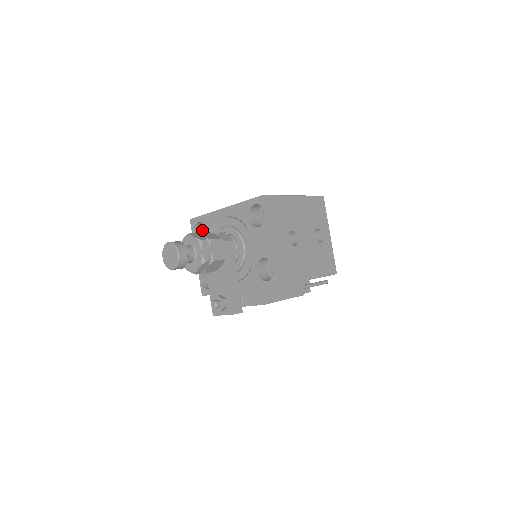
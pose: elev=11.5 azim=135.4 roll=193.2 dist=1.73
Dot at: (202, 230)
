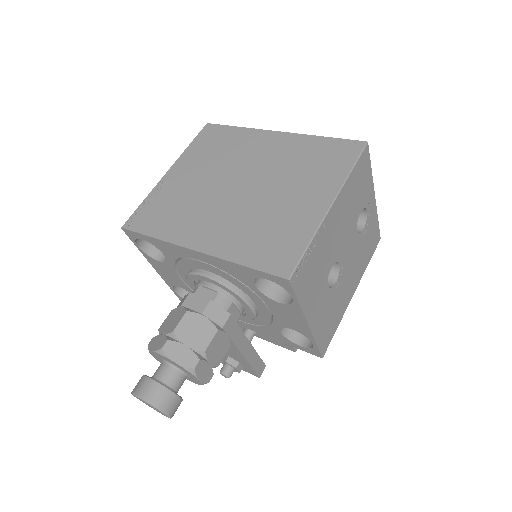
Dot at: occluded
